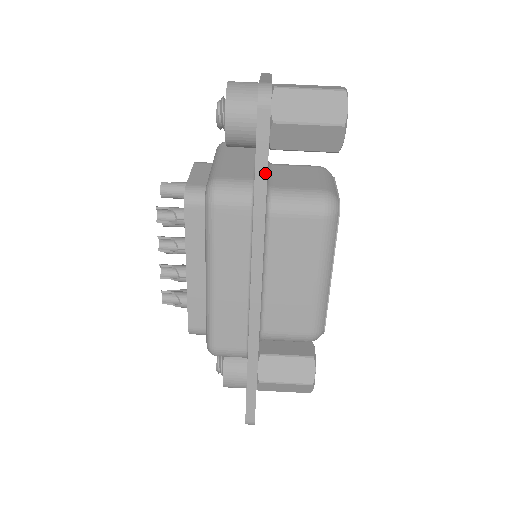
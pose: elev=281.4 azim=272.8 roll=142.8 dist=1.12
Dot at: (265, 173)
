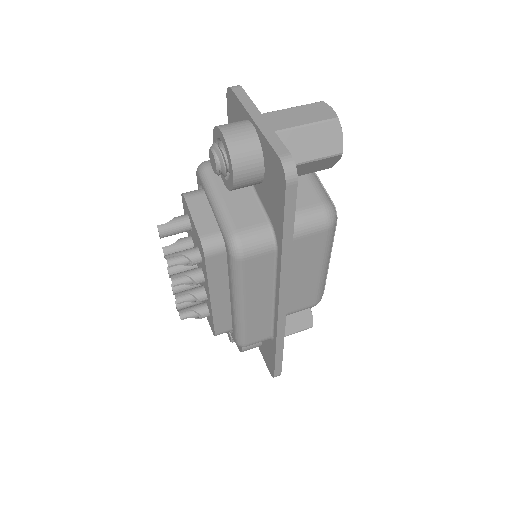
Dot at: (292, 229)
